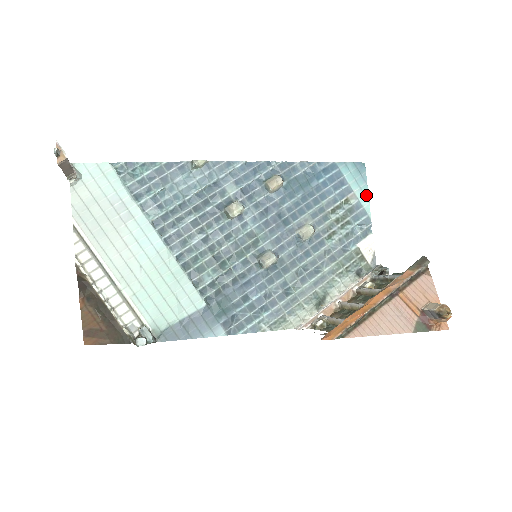
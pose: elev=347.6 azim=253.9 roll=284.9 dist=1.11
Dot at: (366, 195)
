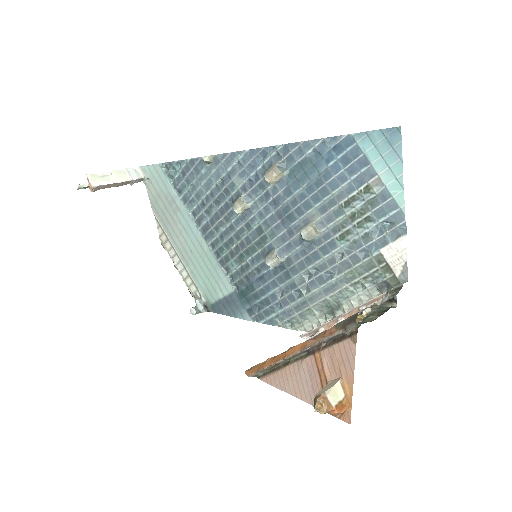
Dot at: (399, 178)
